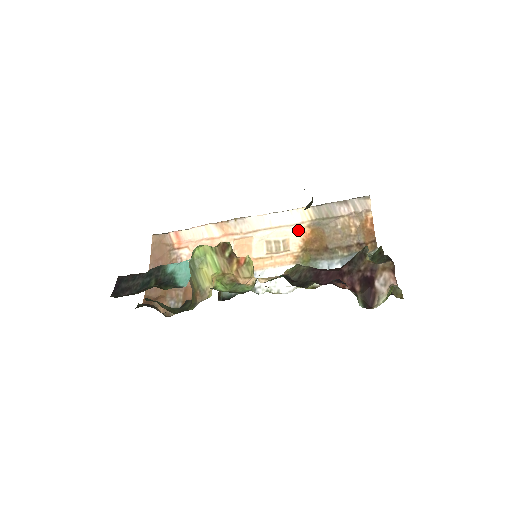
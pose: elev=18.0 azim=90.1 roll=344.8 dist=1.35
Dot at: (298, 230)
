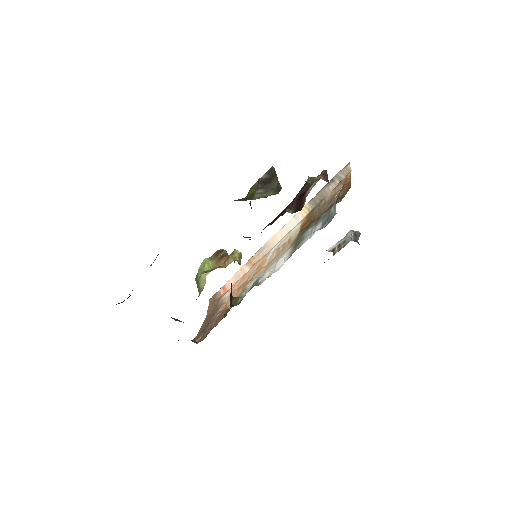
Dot at: (299, 225)
